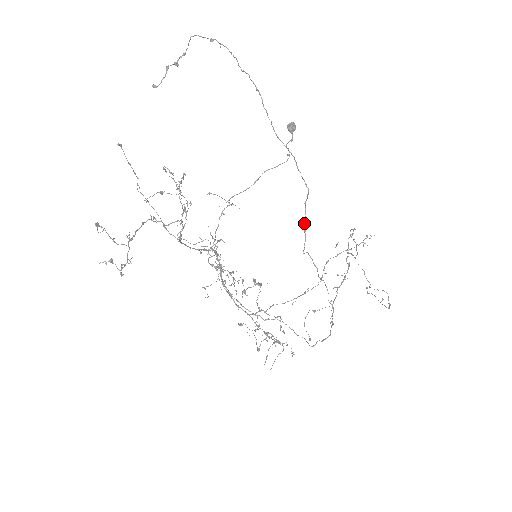
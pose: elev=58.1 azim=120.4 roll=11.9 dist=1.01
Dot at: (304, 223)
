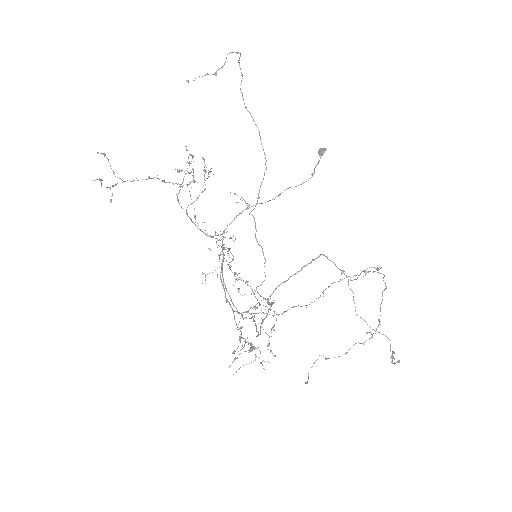
Dot at: occluded
